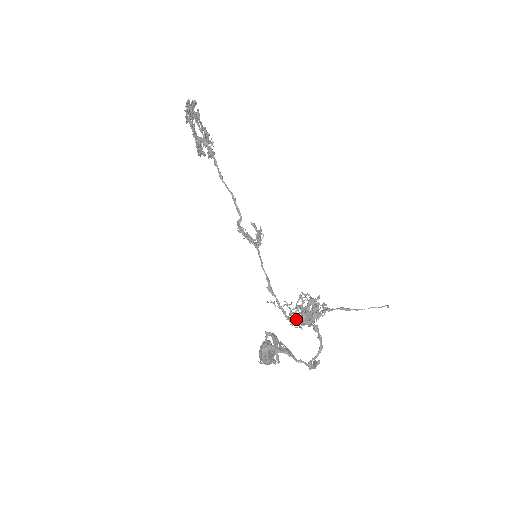
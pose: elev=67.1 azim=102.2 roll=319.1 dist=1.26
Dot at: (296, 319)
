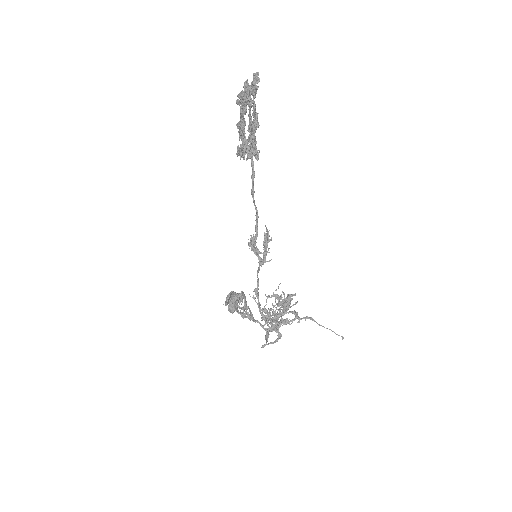
Dot at: occluded
